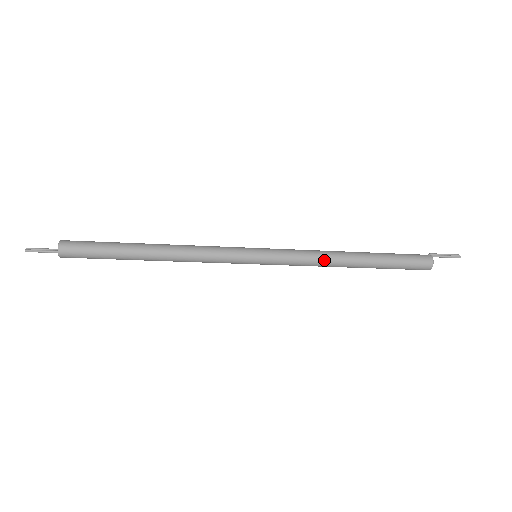
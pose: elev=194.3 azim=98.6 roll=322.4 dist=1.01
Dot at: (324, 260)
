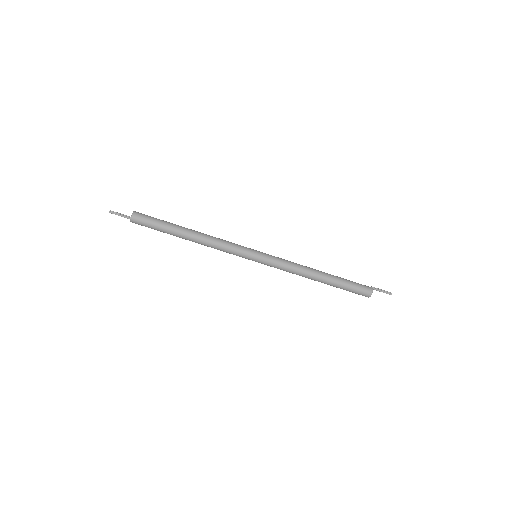
Dot at: (300, 271)
